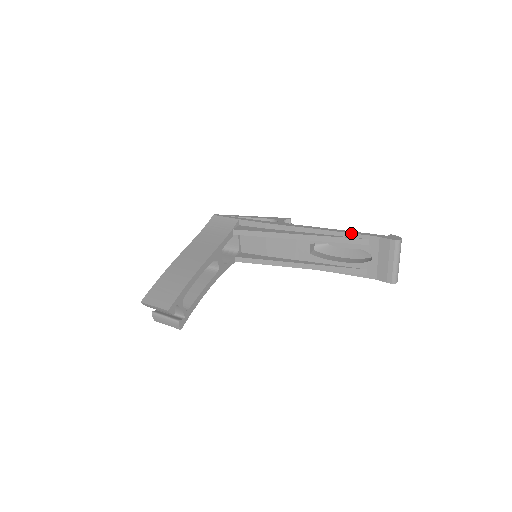
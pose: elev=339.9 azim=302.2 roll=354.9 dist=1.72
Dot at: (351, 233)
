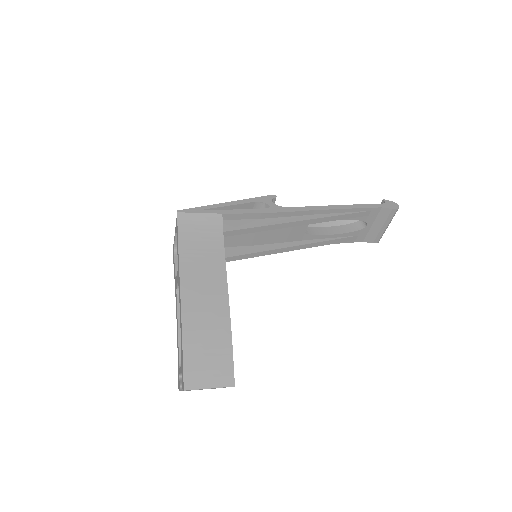
Dot at: (356, 208)
